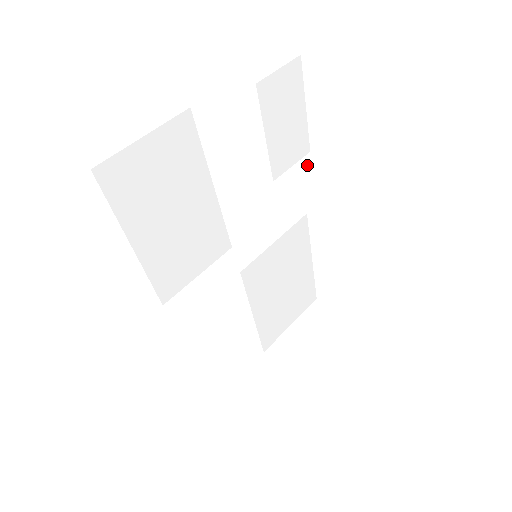
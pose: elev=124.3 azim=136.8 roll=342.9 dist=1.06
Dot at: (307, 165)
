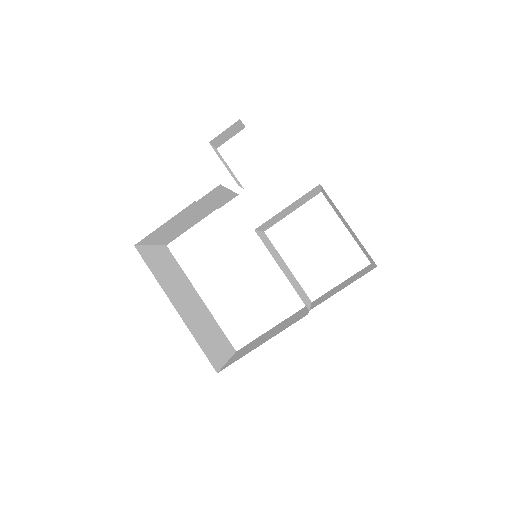
Dot at: occluded
